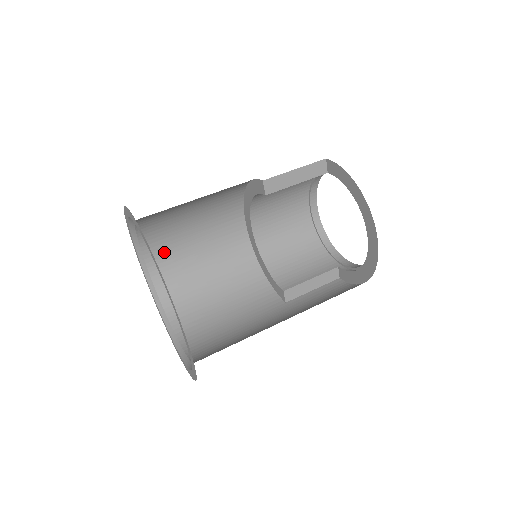
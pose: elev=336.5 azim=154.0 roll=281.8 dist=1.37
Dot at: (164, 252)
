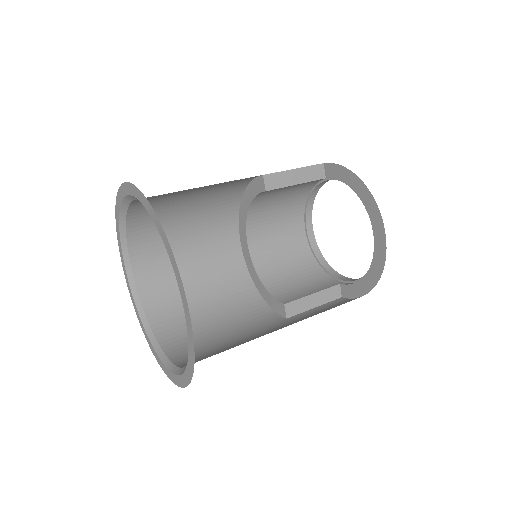
Dot at: (153, 262)
